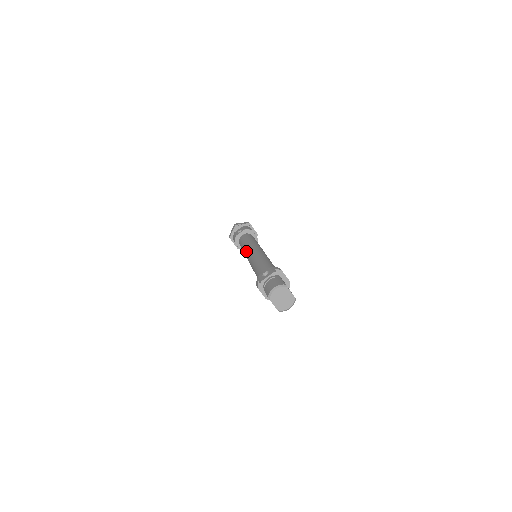
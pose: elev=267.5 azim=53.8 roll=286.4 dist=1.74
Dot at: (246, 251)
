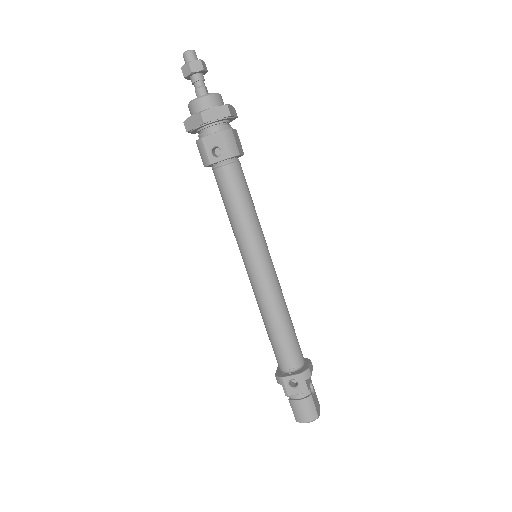
Dot at: (242, 250)
